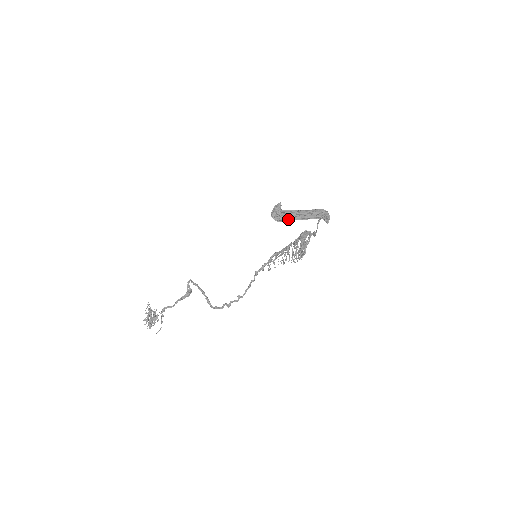
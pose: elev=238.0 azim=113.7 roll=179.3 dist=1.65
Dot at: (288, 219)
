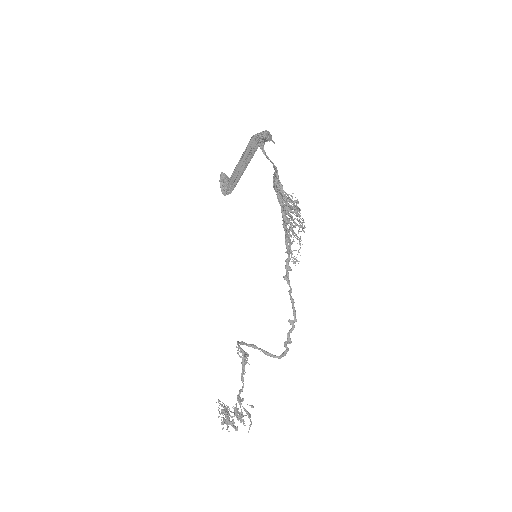
Dot at: (236, 180)
